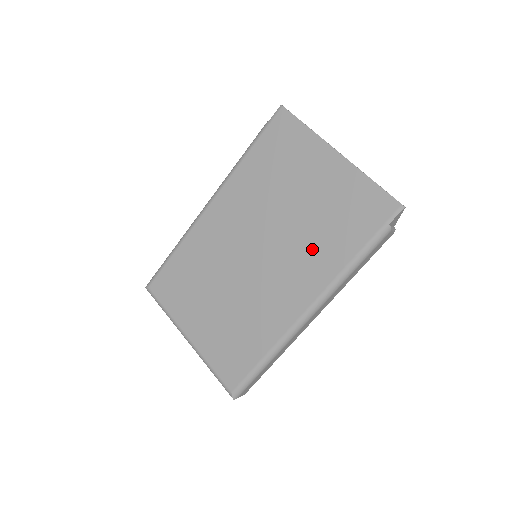
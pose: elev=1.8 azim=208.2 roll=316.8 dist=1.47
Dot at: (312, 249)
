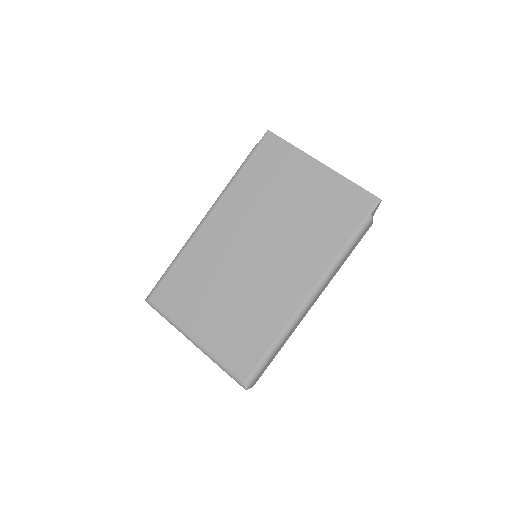
Dot at: (308, 242)
